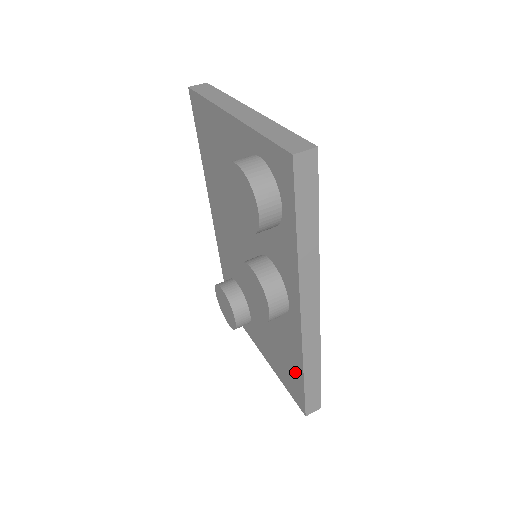
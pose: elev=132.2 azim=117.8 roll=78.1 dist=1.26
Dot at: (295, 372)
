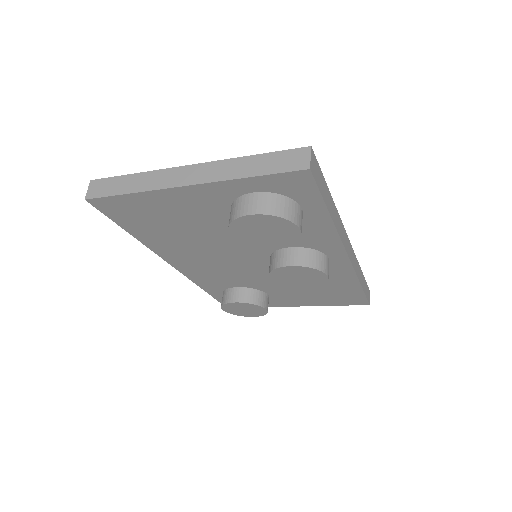
Dot at: (349, 290)
